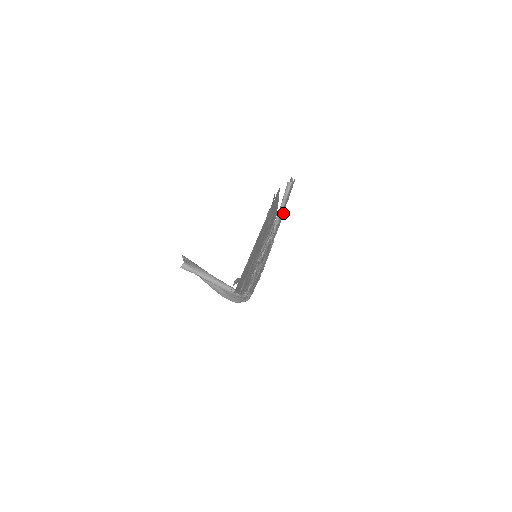
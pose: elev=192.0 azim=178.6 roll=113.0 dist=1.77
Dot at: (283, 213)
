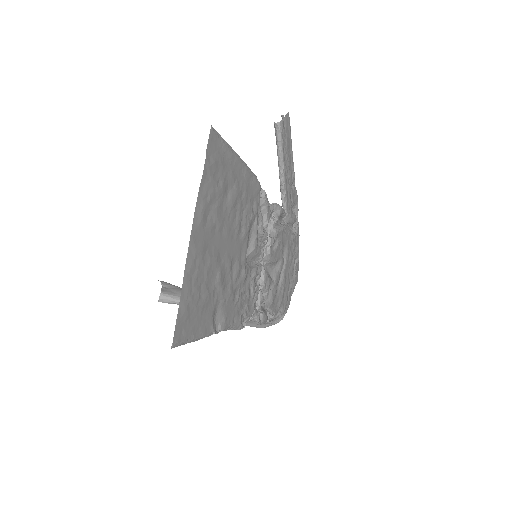
Dot at: (293, 176)
